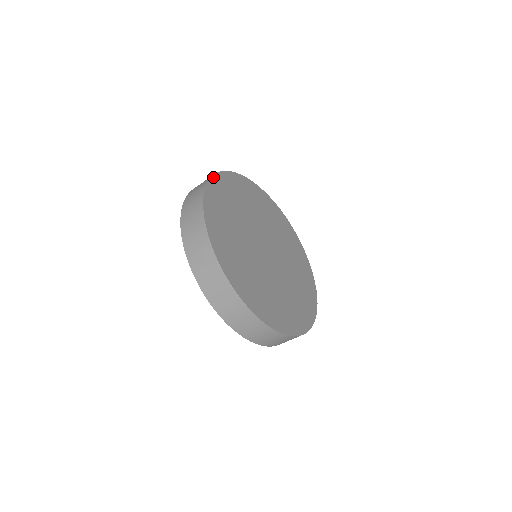
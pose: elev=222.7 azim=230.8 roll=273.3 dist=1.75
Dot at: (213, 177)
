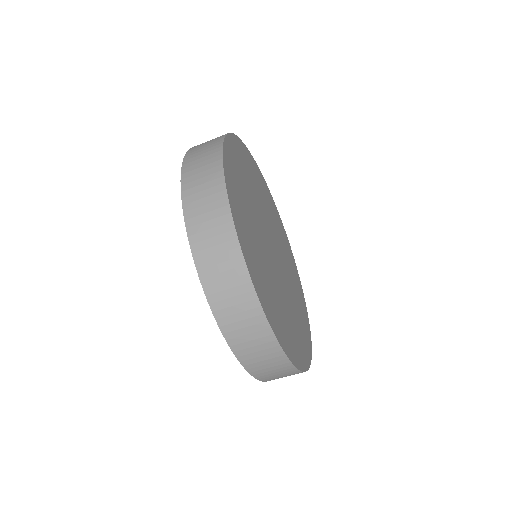
Dot at: (253, 159)
